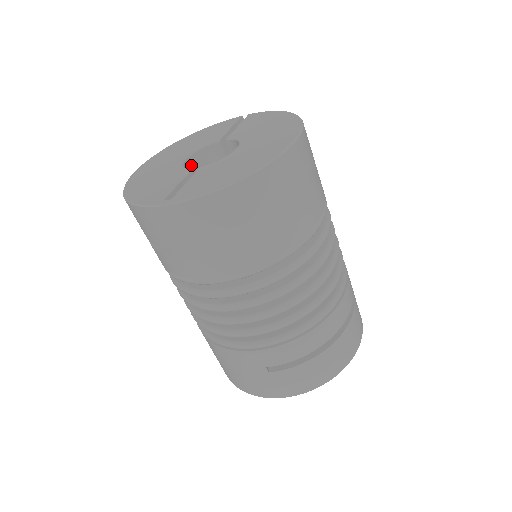
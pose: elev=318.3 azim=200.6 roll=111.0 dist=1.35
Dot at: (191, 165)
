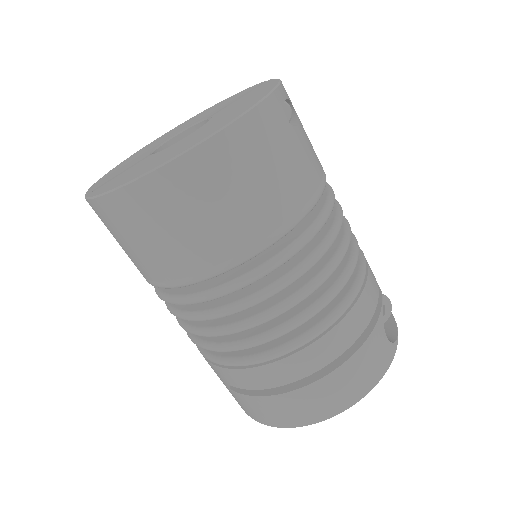
Dot at: occluded
